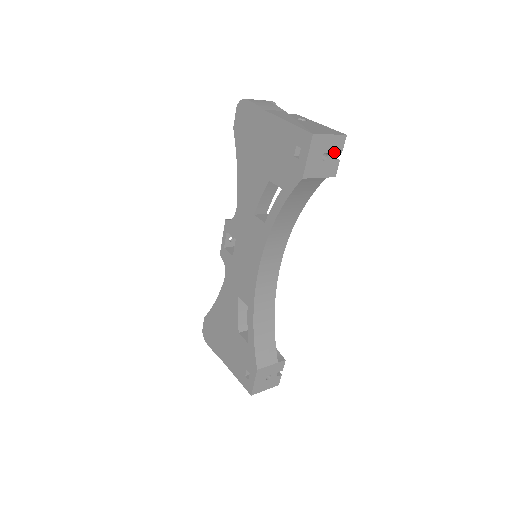
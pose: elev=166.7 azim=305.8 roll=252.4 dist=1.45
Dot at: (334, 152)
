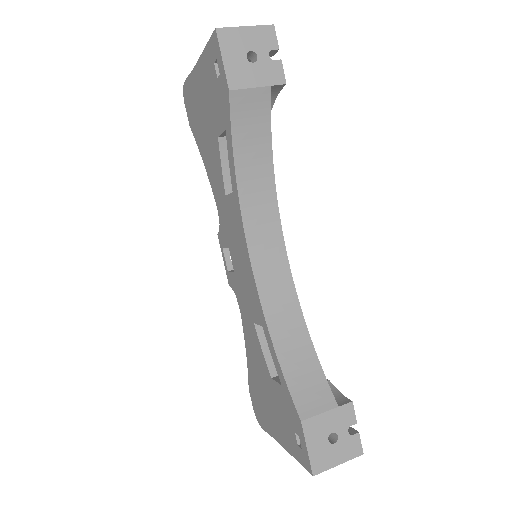
Dot at: (265, 50)
